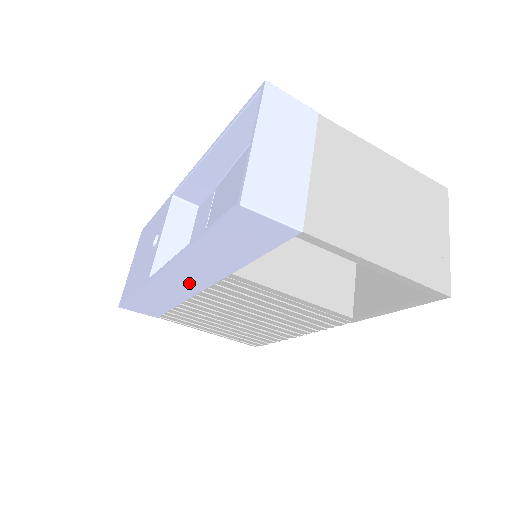
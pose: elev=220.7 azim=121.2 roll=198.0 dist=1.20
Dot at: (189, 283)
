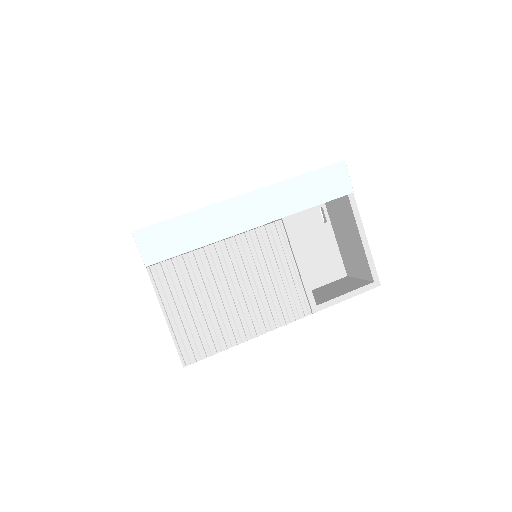
Dot at: (249, 216)
